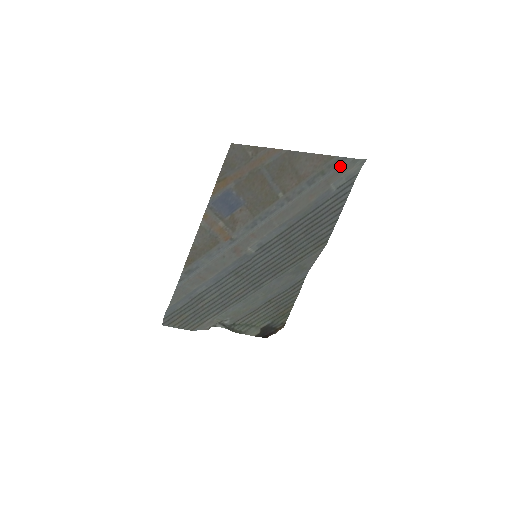
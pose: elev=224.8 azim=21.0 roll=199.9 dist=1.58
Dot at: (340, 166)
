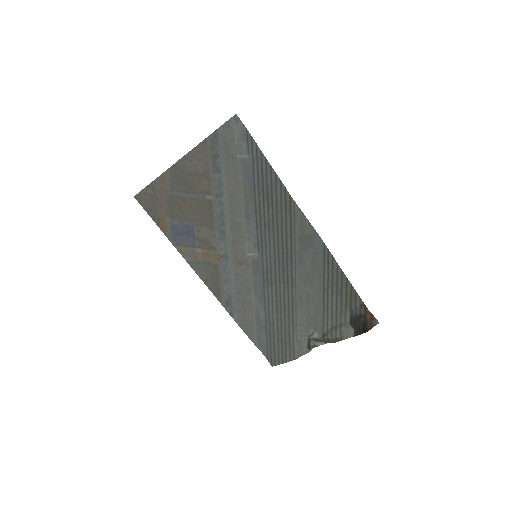
Dot at: (221, 140)
